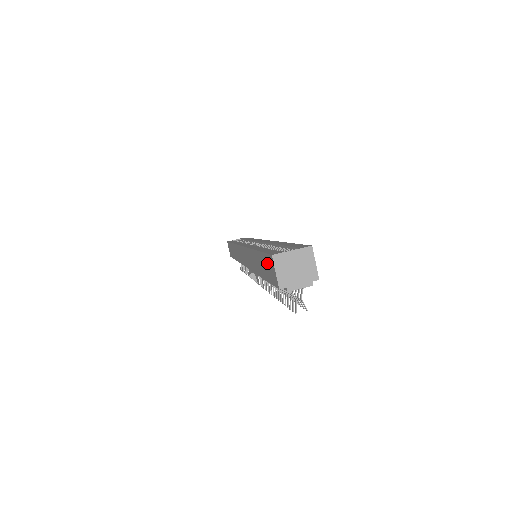
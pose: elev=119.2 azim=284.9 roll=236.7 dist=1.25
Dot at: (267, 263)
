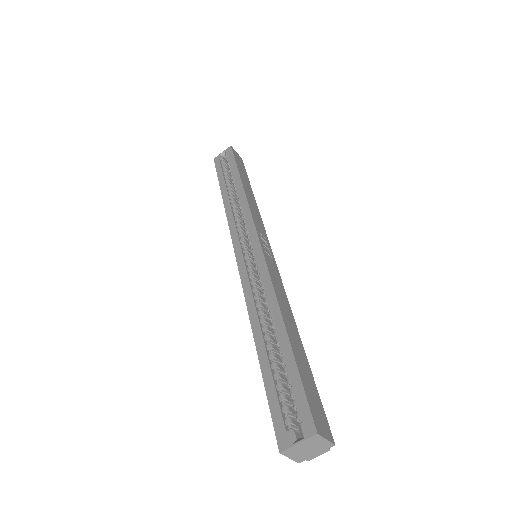
Dot at: occluded
